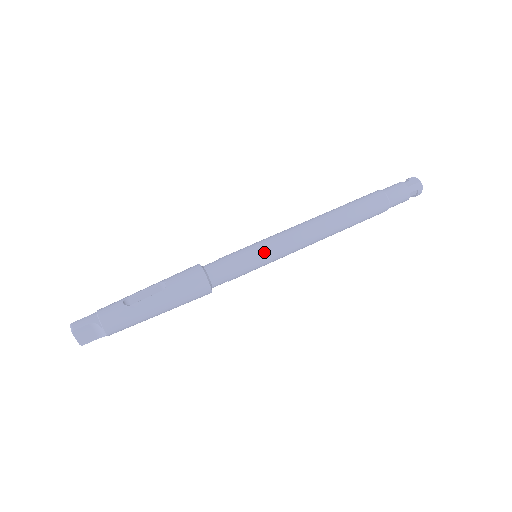
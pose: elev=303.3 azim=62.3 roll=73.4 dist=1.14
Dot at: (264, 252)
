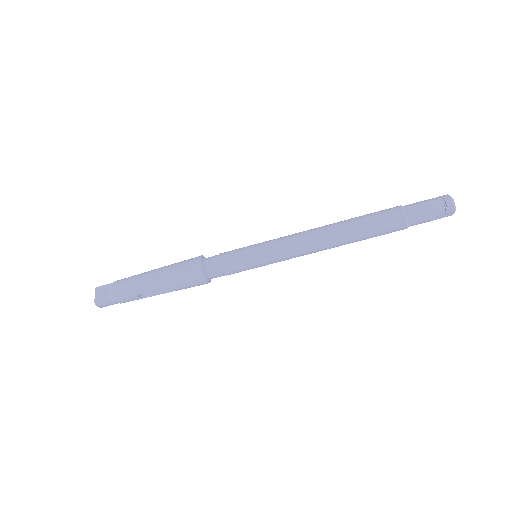
Dot at: (264, 265)
